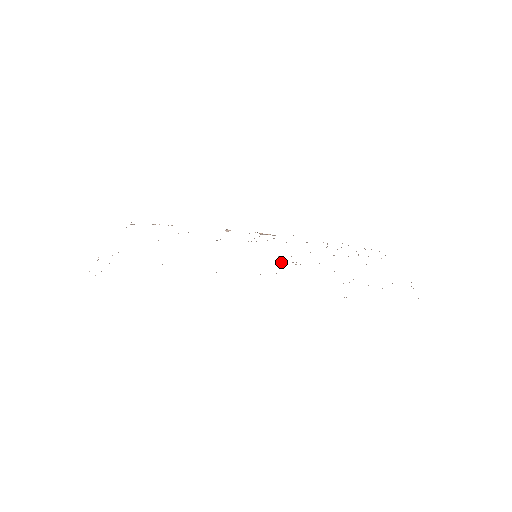
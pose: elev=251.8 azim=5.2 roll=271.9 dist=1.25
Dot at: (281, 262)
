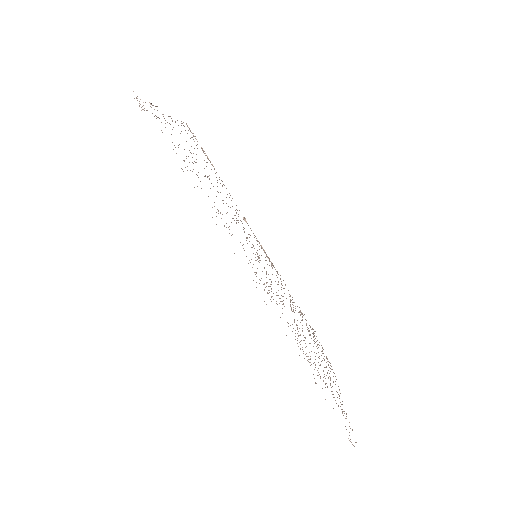
Dot at: occluded
